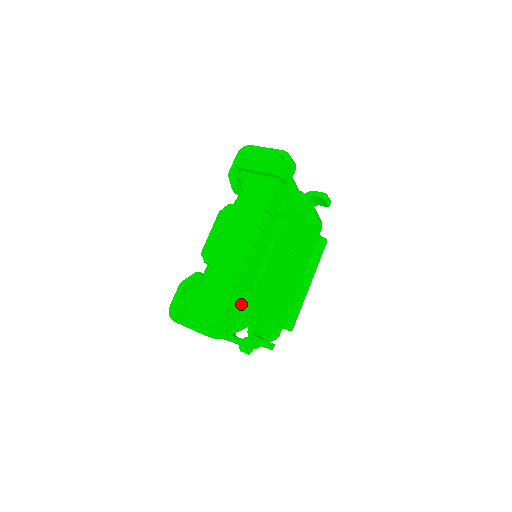
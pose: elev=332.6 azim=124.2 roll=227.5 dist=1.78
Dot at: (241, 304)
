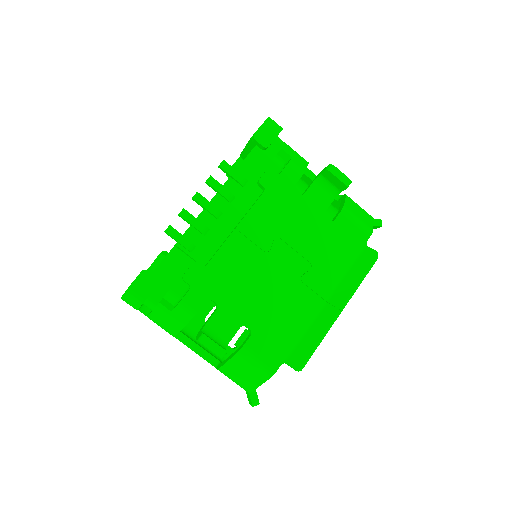
Dot at: (183, 279)
